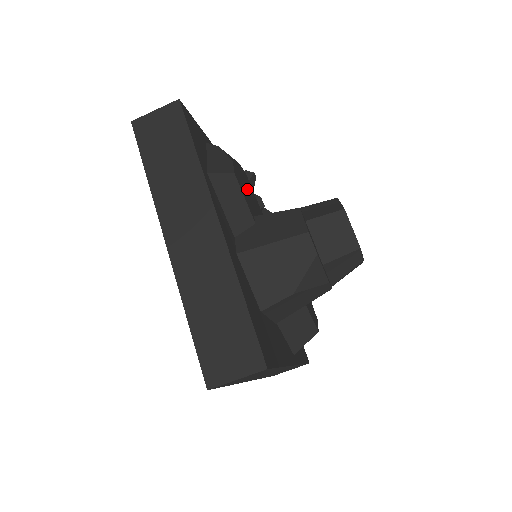
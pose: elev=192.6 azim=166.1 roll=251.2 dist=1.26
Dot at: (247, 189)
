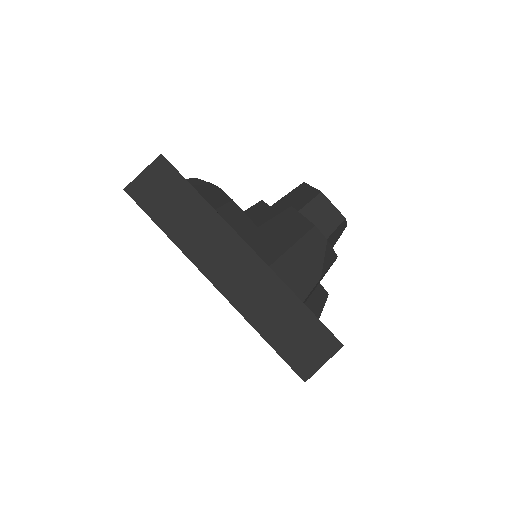
Dot at: occluded
